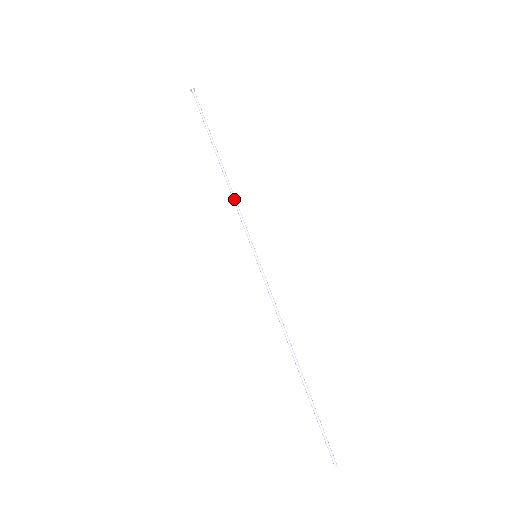
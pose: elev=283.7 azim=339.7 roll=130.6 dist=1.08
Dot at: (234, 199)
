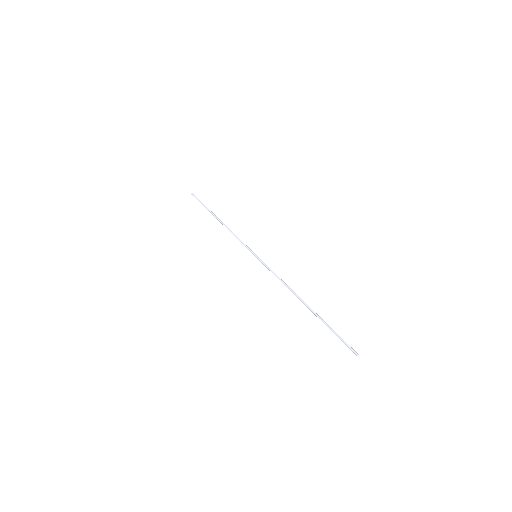
Dot at: (233, 233)
